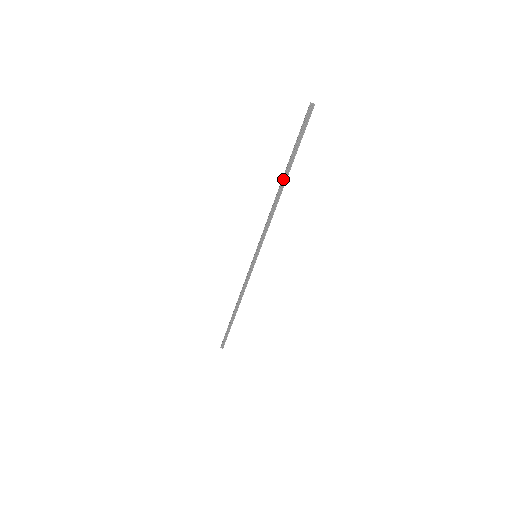
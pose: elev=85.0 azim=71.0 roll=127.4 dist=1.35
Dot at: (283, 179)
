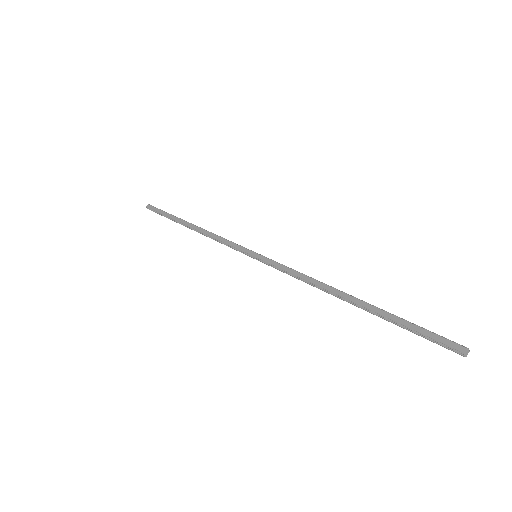
Dot at: (356, 304)
